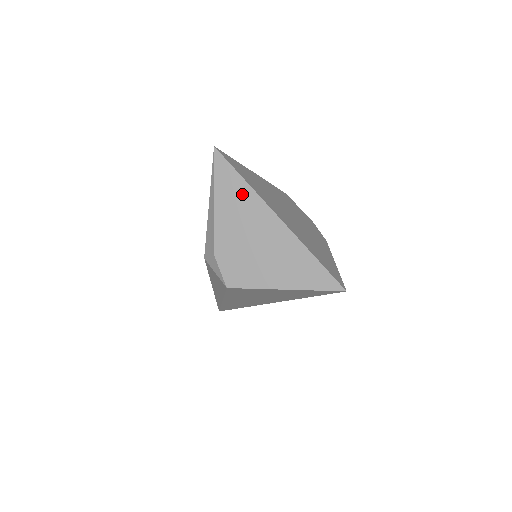
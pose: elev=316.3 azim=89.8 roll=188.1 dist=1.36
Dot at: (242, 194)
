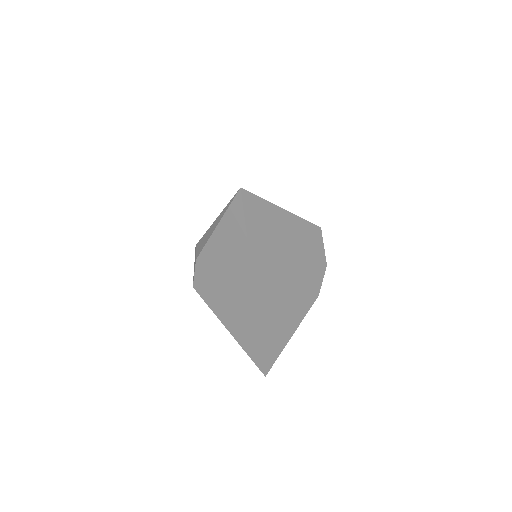
Dot at: (239, 246)
